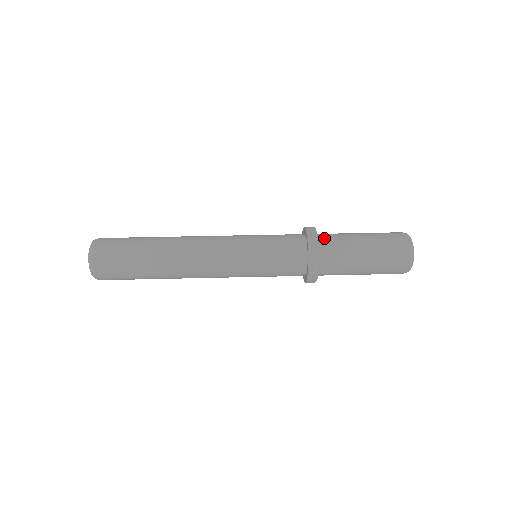
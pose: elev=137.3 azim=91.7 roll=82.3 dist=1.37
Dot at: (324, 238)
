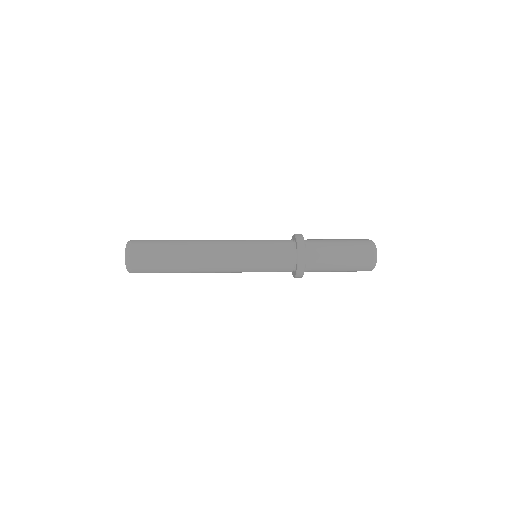
Dot at: occluded
